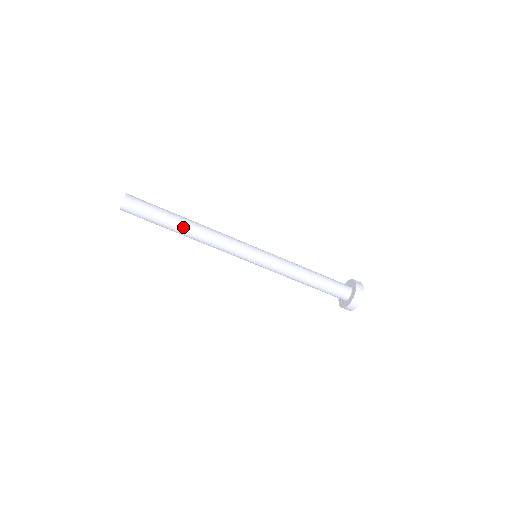
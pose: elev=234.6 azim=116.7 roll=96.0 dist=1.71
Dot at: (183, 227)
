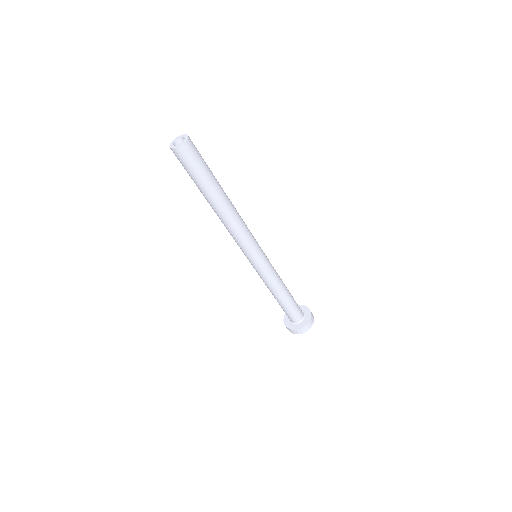
Dot at: (225, 194)
